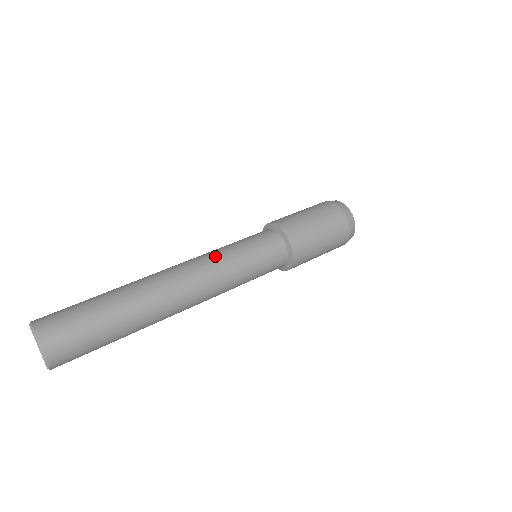
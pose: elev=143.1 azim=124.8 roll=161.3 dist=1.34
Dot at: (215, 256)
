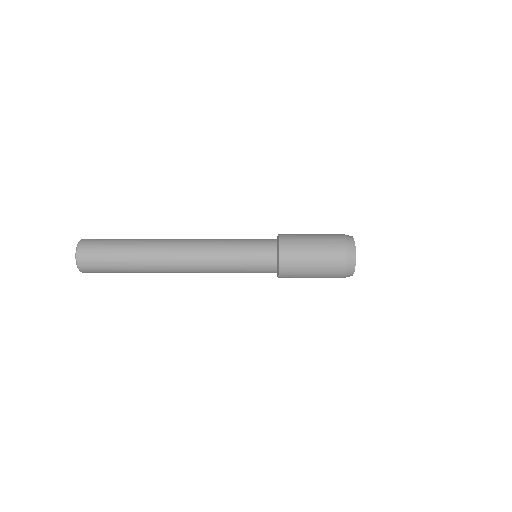
Dot at: (215, 248)
